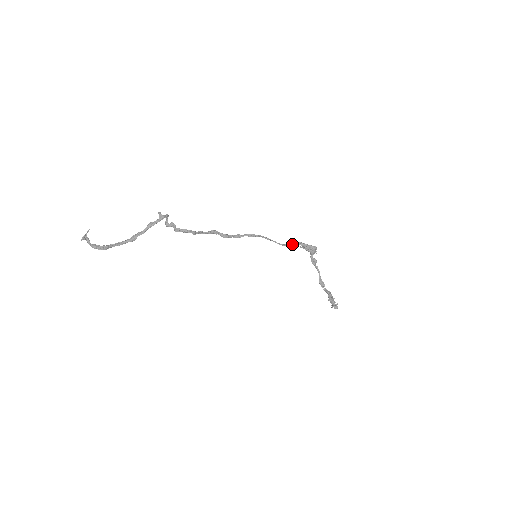
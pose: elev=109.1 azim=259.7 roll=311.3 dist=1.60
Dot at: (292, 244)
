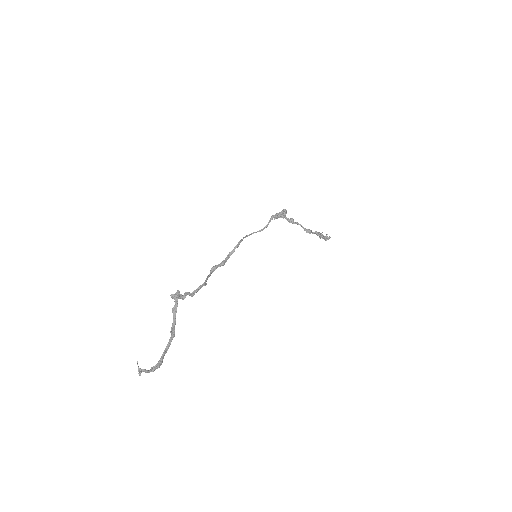
Dot at: (268, 223)
